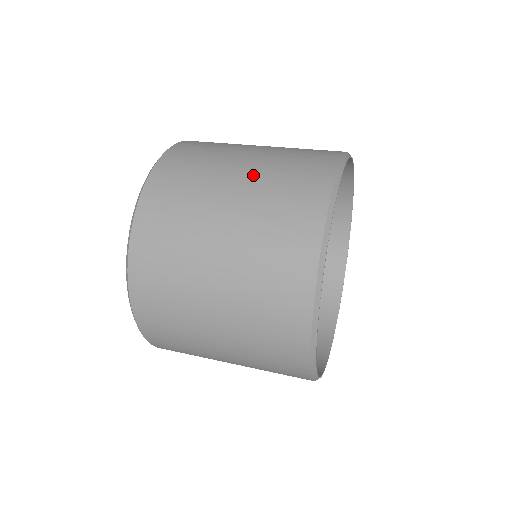
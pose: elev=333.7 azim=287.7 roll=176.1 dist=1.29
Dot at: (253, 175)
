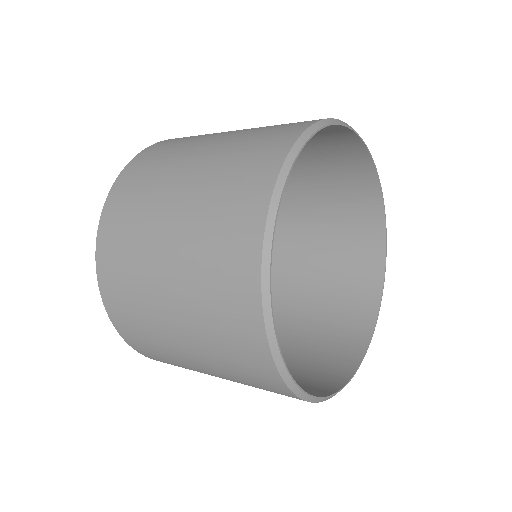
Dot at: (180, 248)
